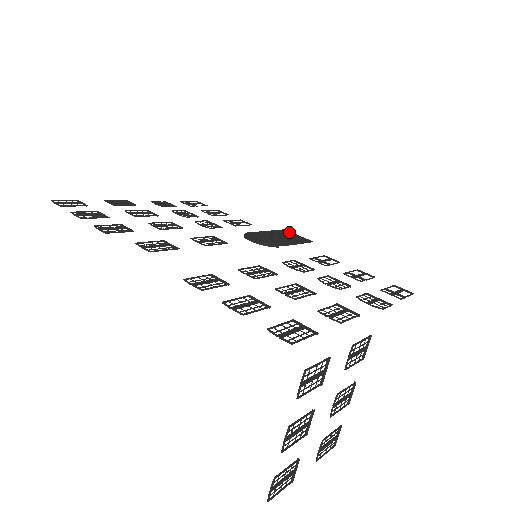
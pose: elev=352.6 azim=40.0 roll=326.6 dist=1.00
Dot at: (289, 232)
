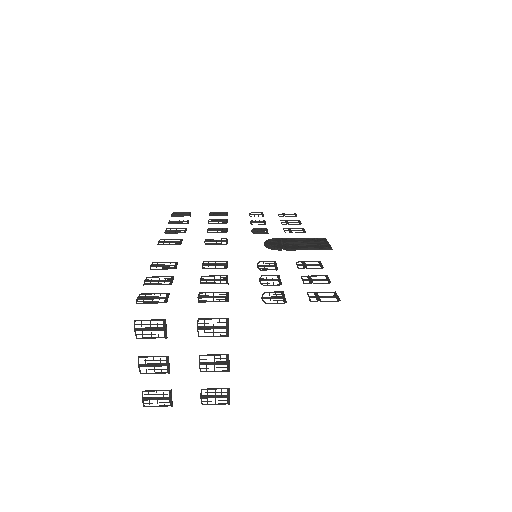
Dot at: (324, 240)
